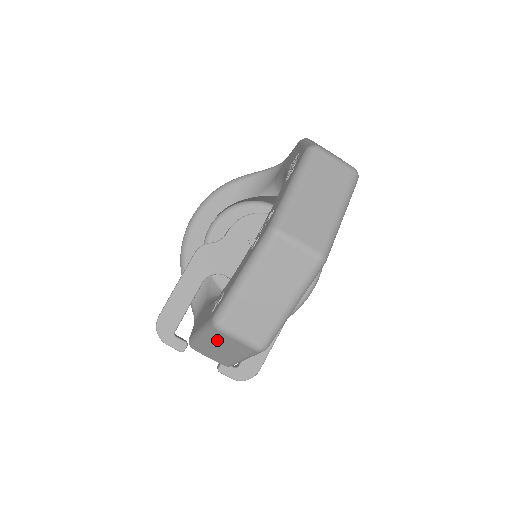
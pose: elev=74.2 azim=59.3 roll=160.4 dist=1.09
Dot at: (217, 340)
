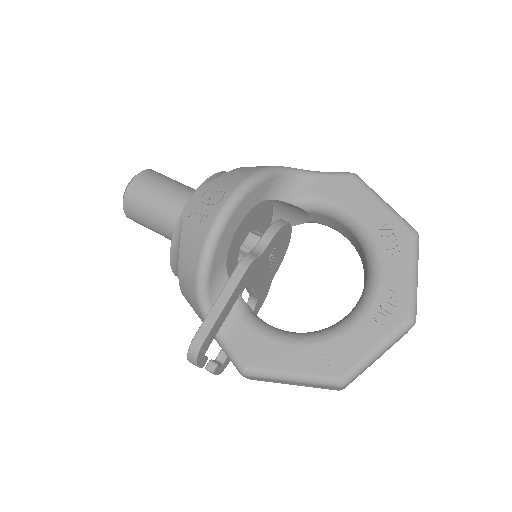
Dot at: (313, 385)
